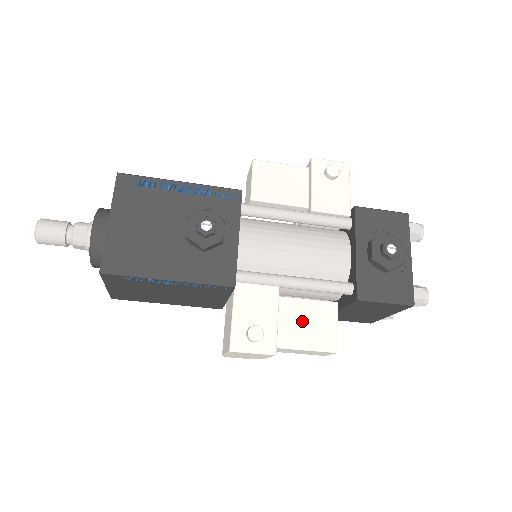
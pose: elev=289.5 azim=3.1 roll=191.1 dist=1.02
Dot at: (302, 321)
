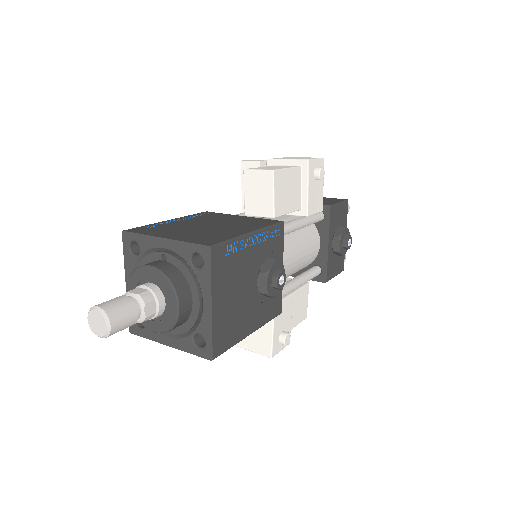
Dot at: (295, 308)
